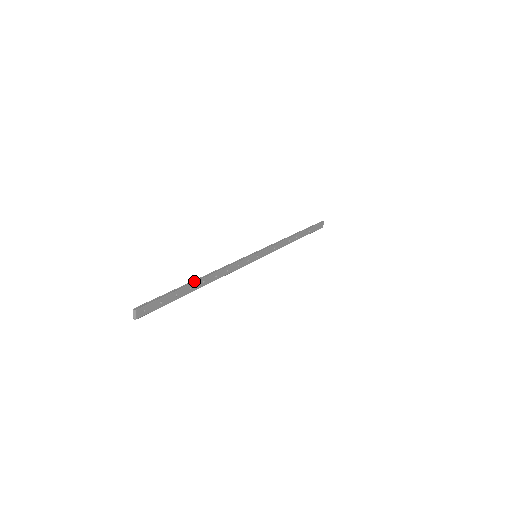
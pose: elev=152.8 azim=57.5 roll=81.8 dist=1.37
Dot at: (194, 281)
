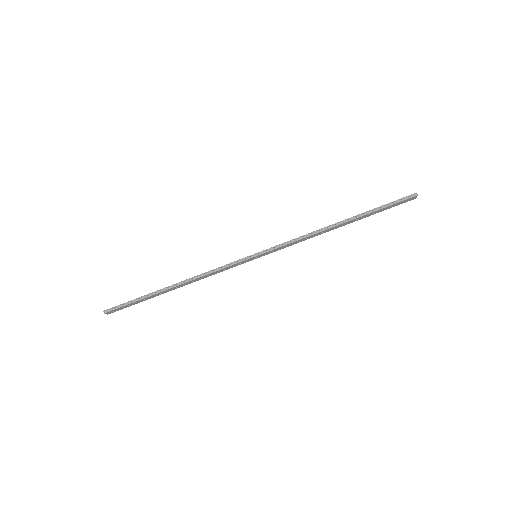
Dot at: (164, 289)
